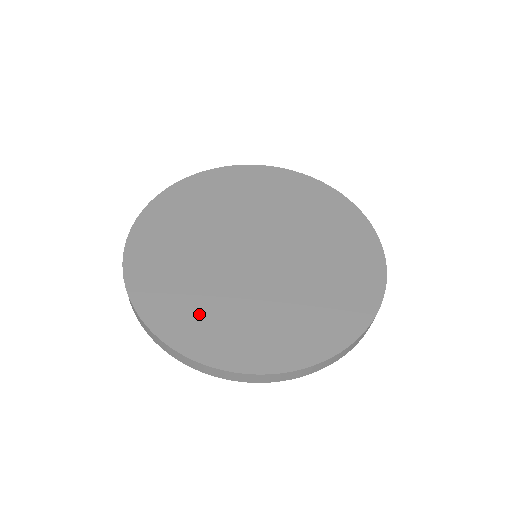
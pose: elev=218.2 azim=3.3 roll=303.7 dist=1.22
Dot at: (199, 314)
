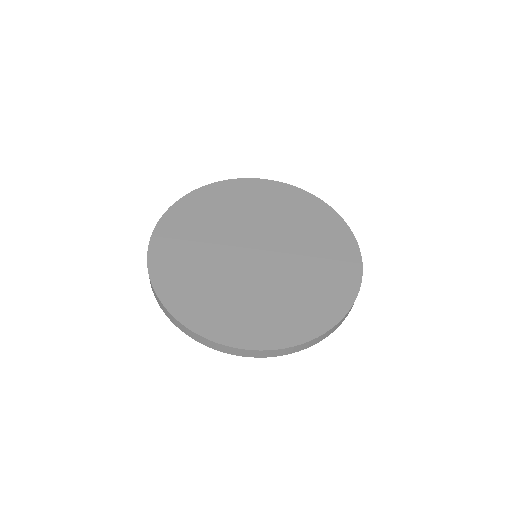
Dot at: (182, 264)
